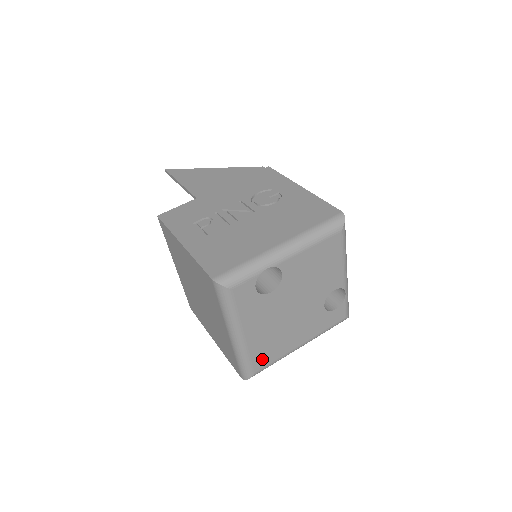
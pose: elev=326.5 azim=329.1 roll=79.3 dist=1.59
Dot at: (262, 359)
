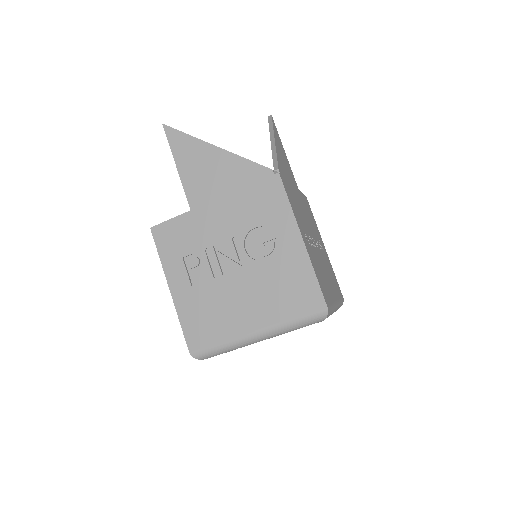
Dot at: occluded
